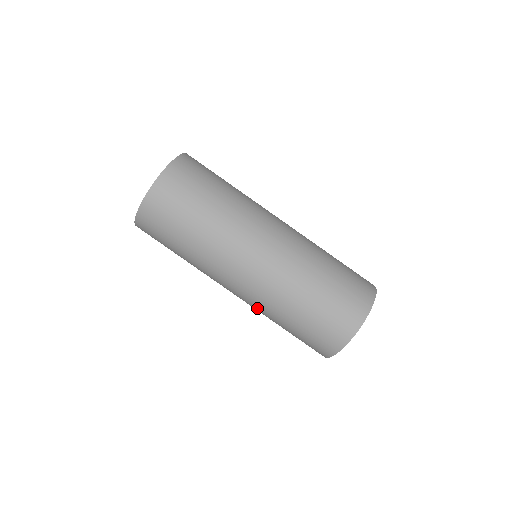
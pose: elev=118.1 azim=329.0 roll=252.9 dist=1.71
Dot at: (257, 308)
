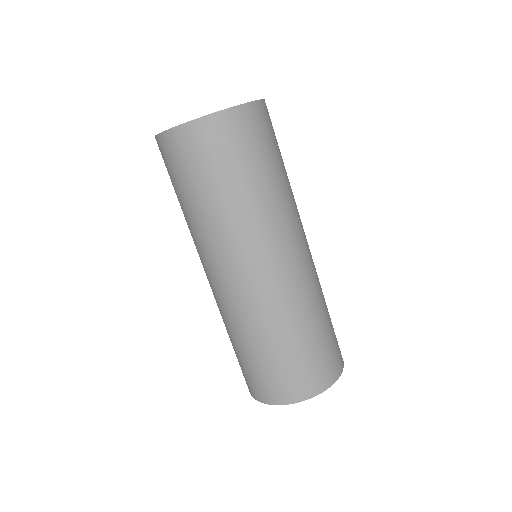
Dot at: (253, 311)
